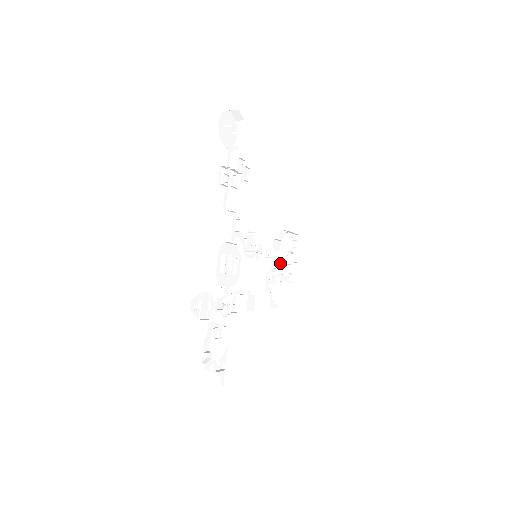
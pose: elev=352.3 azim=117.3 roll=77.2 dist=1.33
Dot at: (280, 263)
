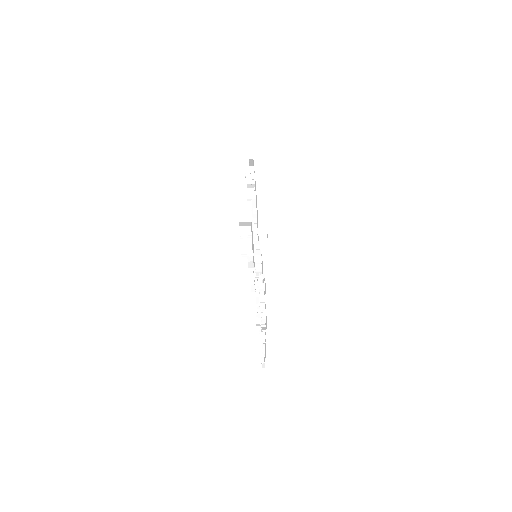
Dot at: occluded
